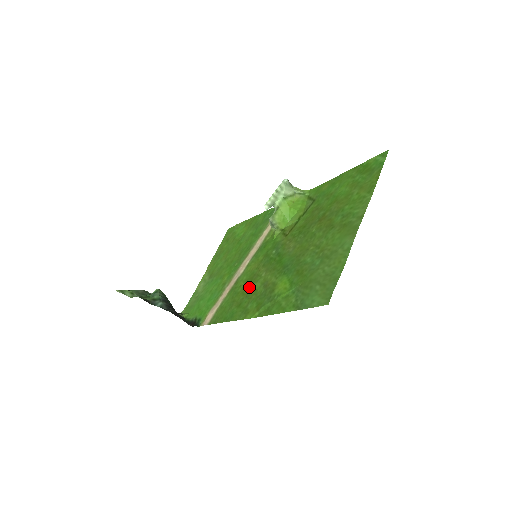
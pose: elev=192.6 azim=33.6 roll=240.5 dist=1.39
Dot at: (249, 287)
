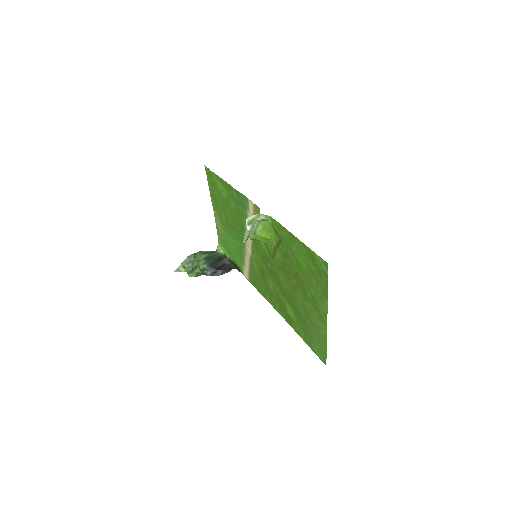
Dot at: (265, 280)
